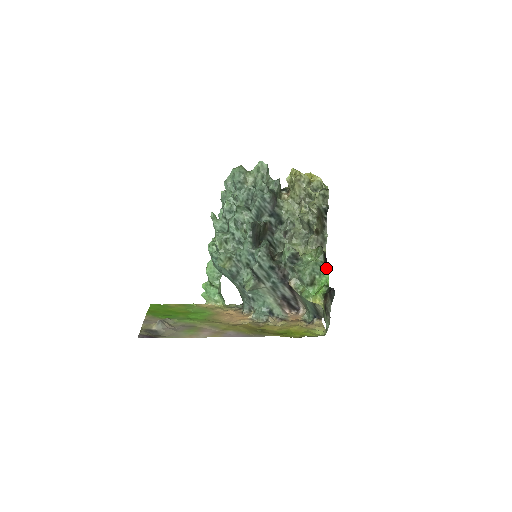
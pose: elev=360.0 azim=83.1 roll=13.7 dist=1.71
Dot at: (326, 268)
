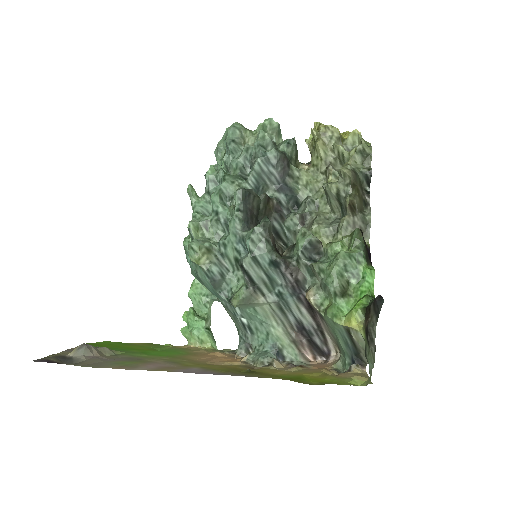
Dot at: (369, 267)
